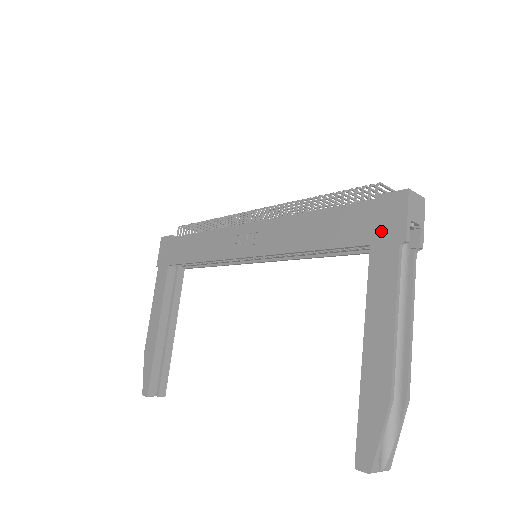
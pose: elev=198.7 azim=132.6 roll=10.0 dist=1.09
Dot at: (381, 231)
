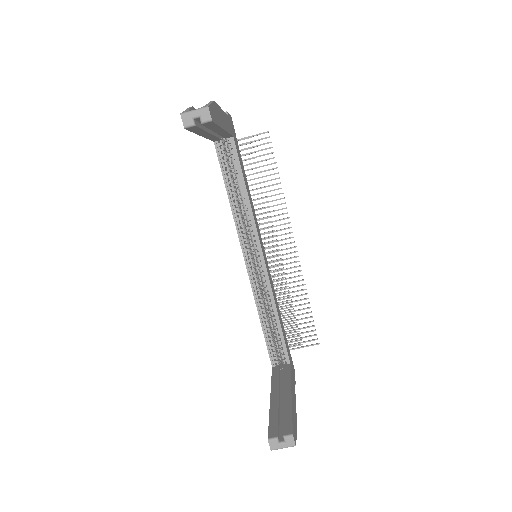
Dot at: occluded
